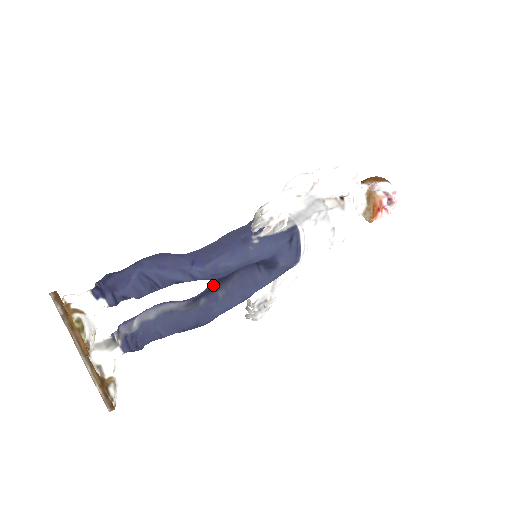
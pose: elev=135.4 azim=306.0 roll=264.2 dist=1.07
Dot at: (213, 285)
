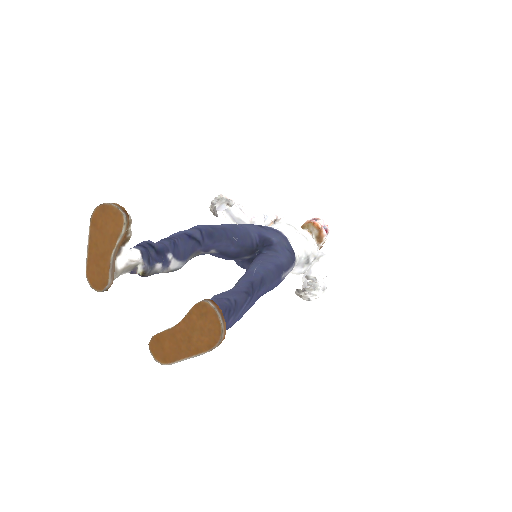
Dot at: occluded
